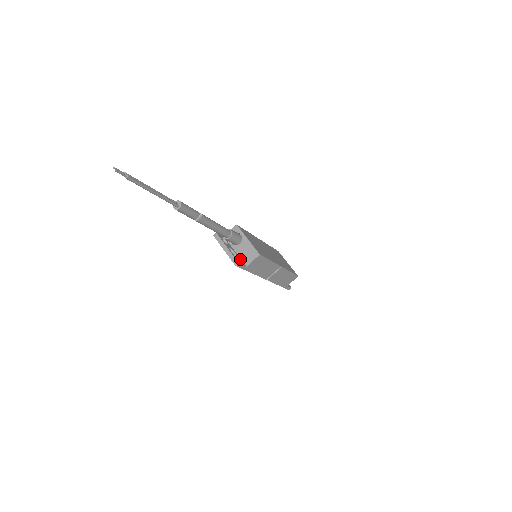
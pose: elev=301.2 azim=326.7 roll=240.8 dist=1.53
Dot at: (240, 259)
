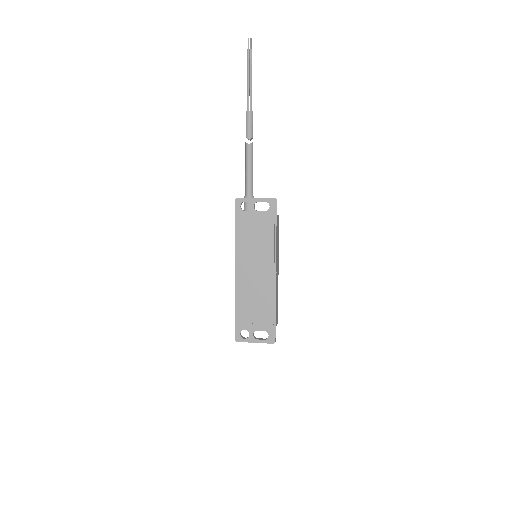
Dot at: (268, 212)
